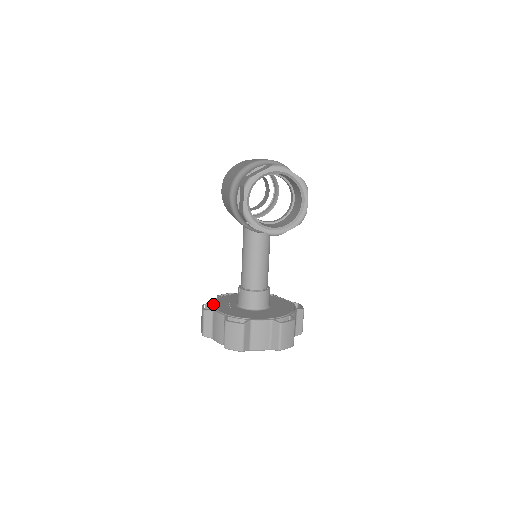
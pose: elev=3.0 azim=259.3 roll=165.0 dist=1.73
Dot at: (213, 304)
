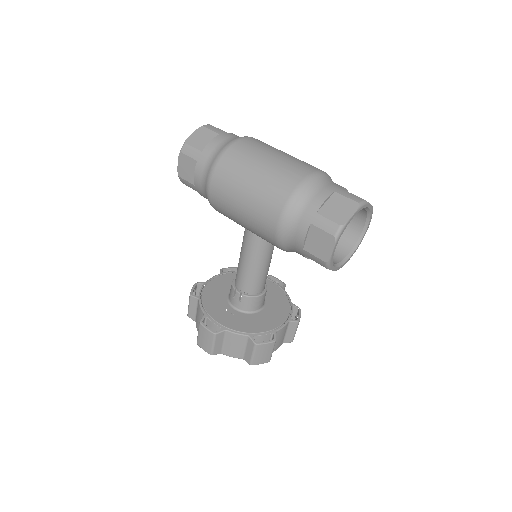
Dot at: (214, 318)
